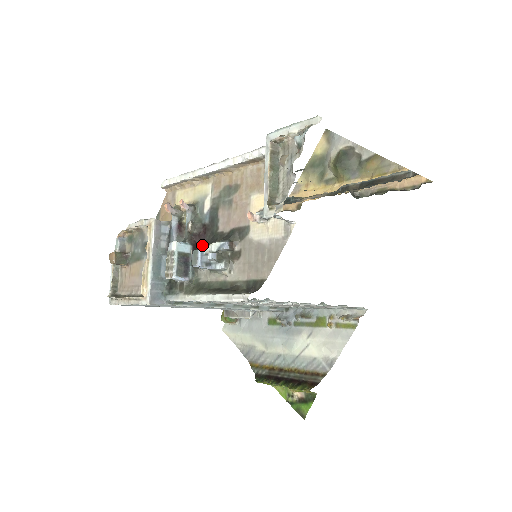
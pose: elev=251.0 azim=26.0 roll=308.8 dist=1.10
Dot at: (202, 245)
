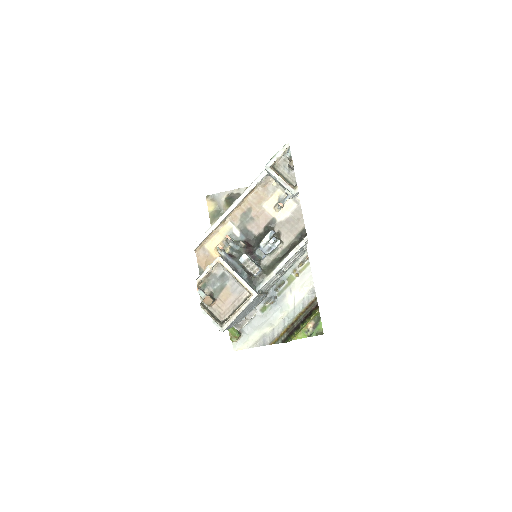
Dot at: (254, 248)
